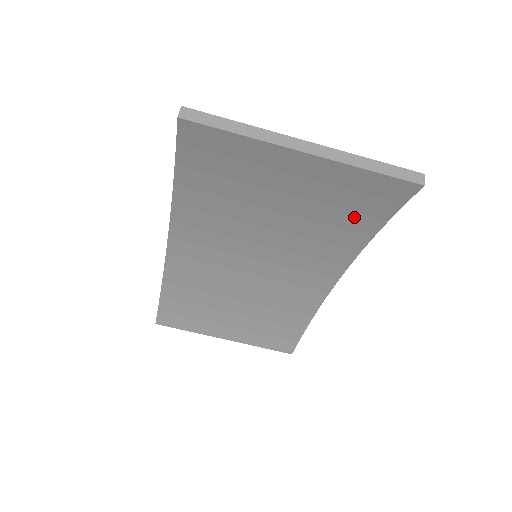
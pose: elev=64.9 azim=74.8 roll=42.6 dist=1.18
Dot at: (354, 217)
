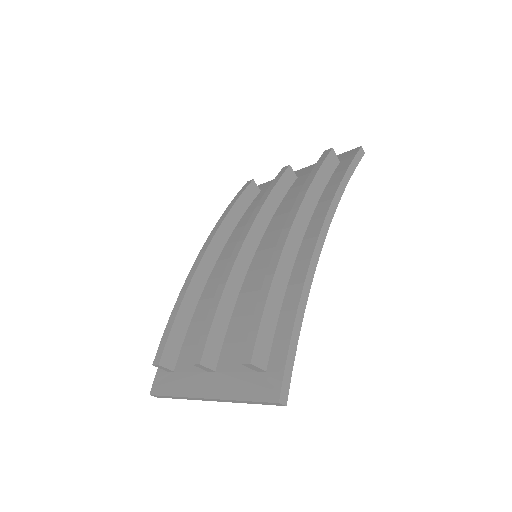
Dot at: occluded
